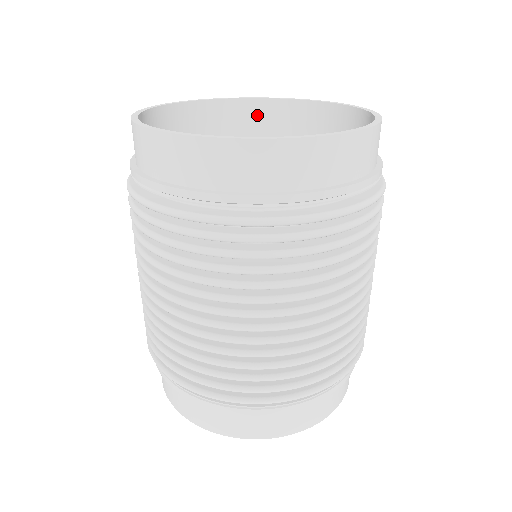
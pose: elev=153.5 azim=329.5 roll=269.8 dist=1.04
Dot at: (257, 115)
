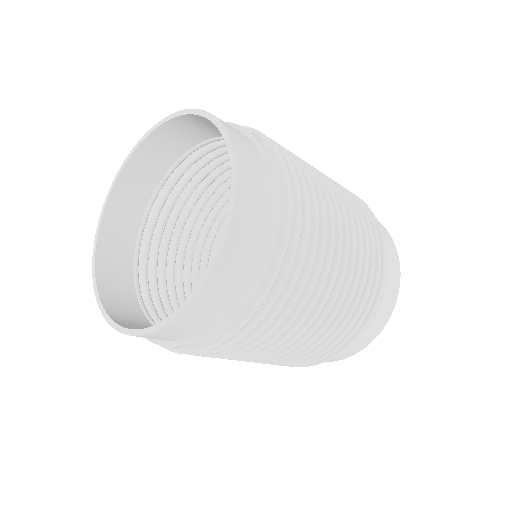
Dot at: (151, 154)
